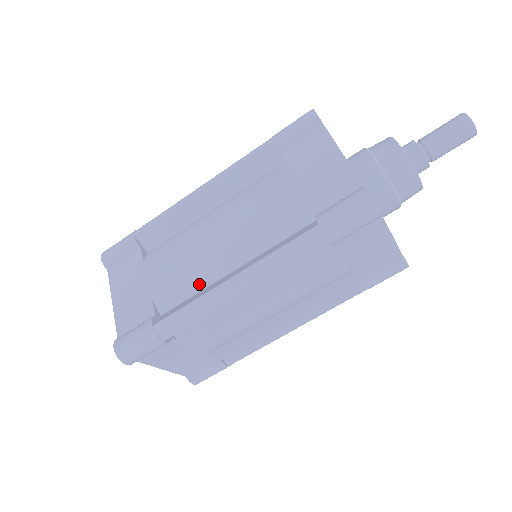
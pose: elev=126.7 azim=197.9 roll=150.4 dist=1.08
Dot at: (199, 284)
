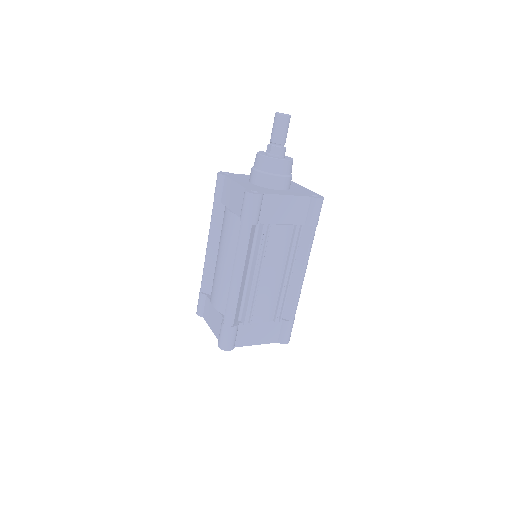
Dot at: occluded
